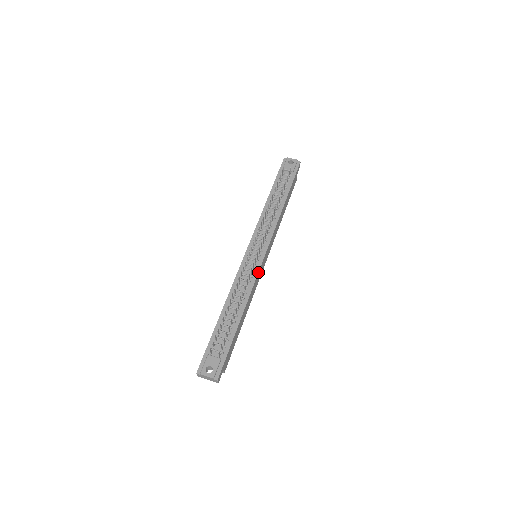
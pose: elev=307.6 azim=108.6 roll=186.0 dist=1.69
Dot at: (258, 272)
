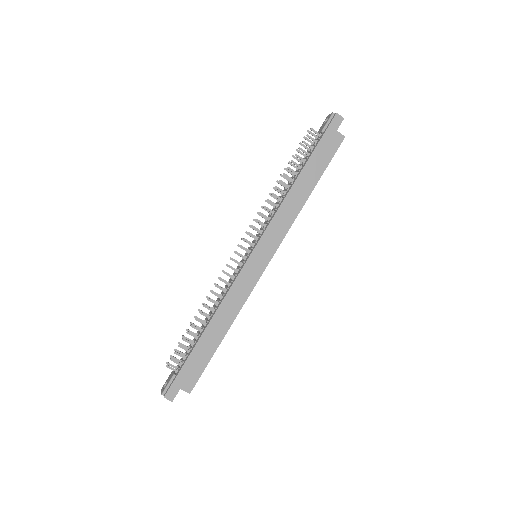
Dot at: (237, 275)
